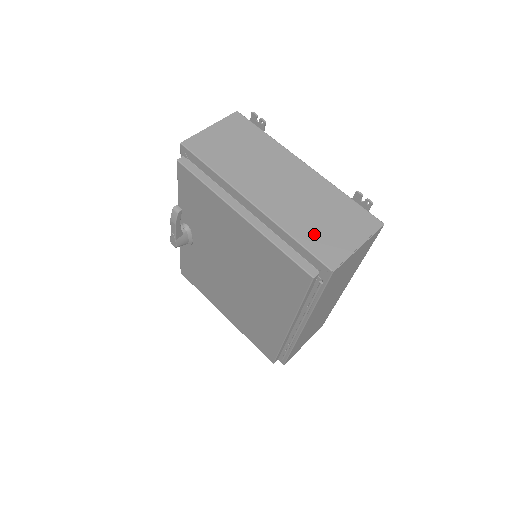
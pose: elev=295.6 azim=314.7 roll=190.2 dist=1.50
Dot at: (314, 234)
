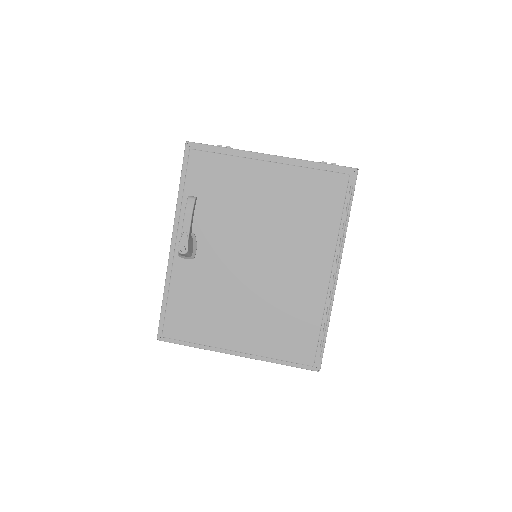
Dot at: occluded
